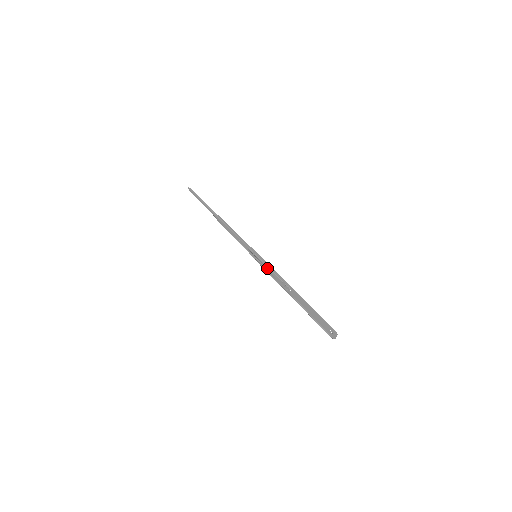
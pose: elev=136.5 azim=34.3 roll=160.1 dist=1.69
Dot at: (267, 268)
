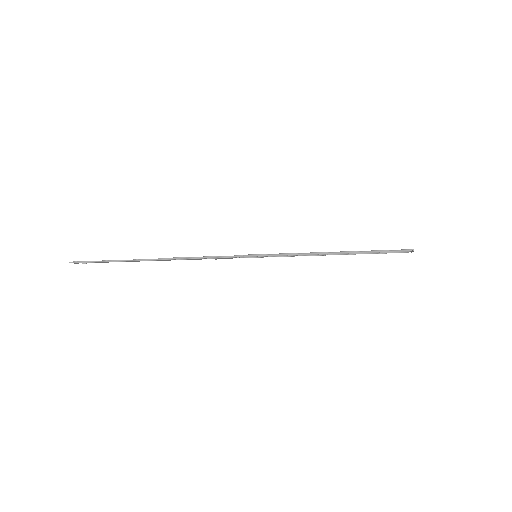
Dot at: (282, 256)
